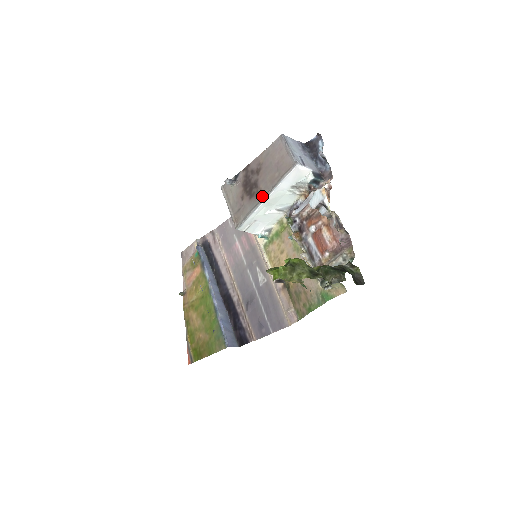
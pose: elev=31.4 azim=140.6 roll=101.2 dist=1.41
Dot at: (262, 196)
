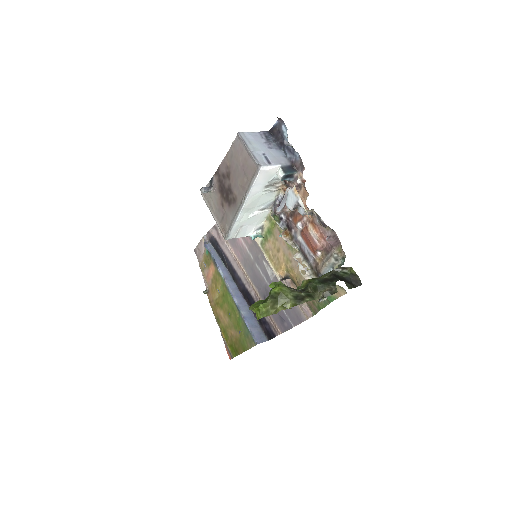
Dot at: (238, 203)
